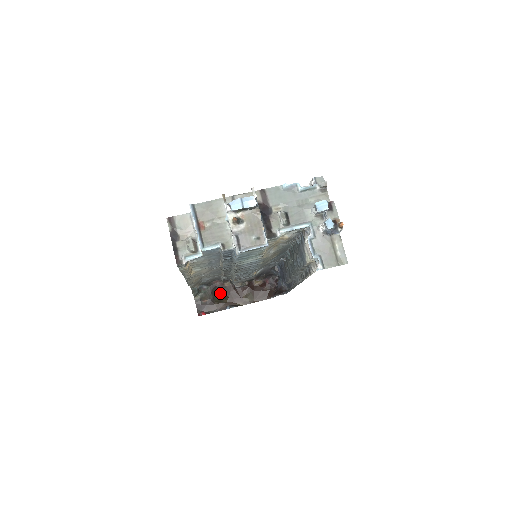
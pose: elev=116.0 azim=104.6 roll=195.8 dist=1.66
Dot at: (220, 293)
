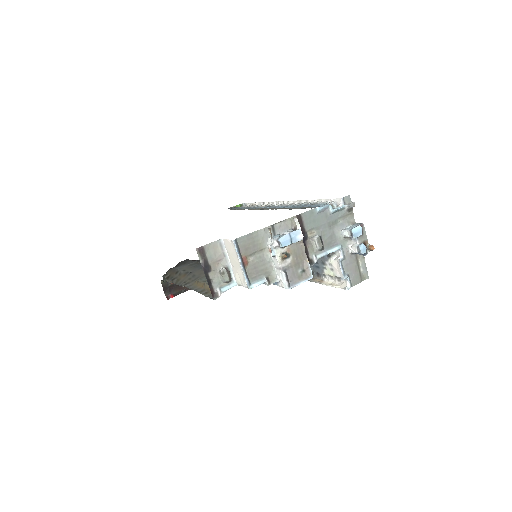
Dot at: occluded
